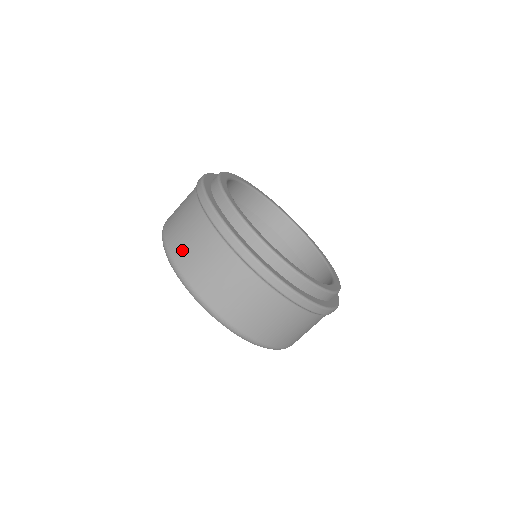
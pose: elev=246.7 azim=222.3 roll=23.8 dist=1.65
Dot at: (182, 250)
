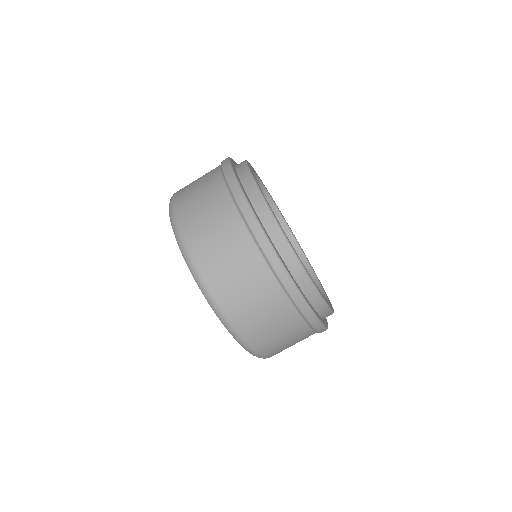
Dot at: (189, 210)
